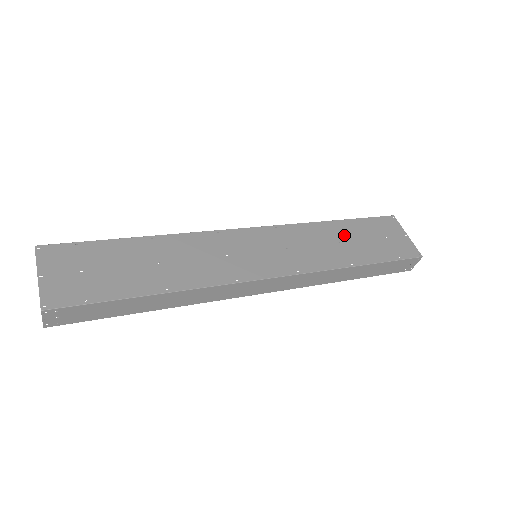
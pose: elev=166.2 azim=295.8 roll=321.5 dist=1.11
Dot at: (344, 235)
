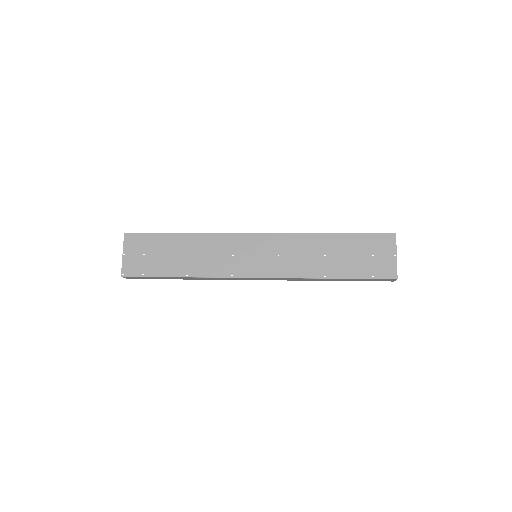
Dot at: (334, 249)
